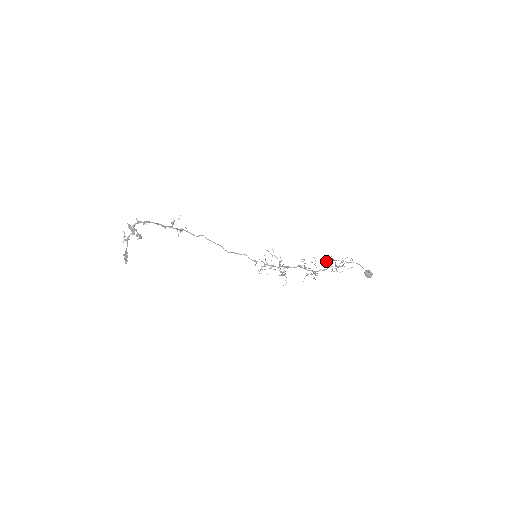
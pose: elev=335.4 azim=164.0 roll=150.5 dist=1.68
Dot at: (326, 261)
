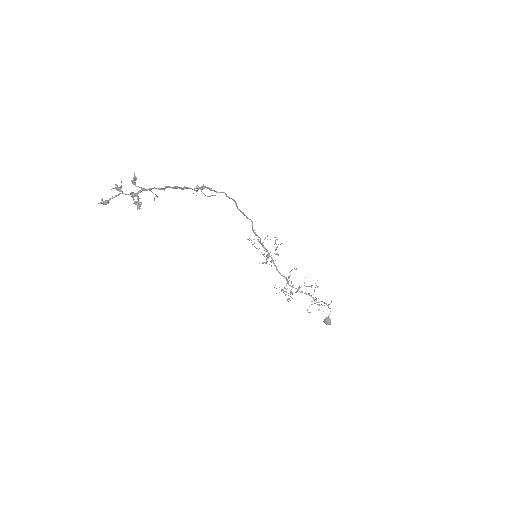
Dot at: (311, 287)
